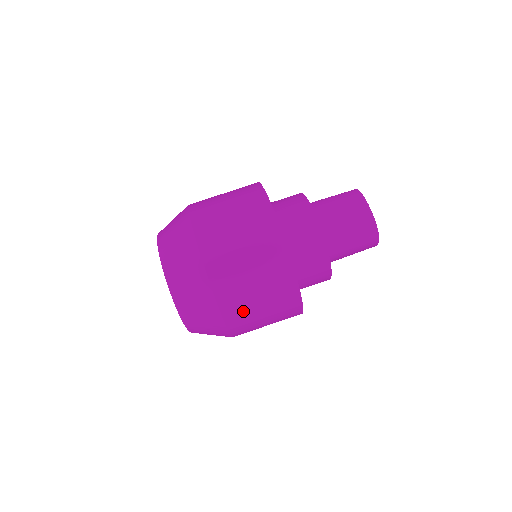
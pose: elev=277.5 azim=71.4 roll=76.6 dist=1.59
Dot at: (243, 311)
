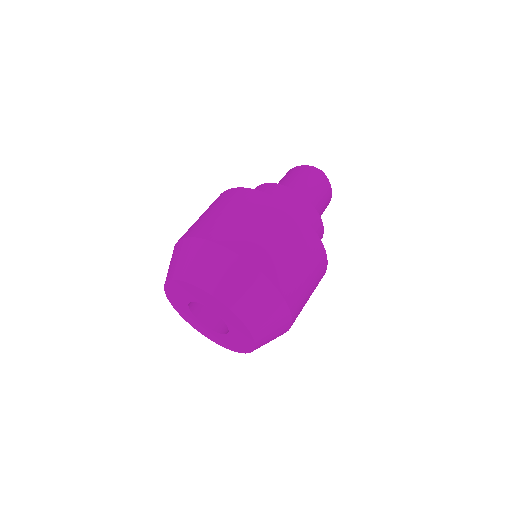
Dot at: (259, 246)
